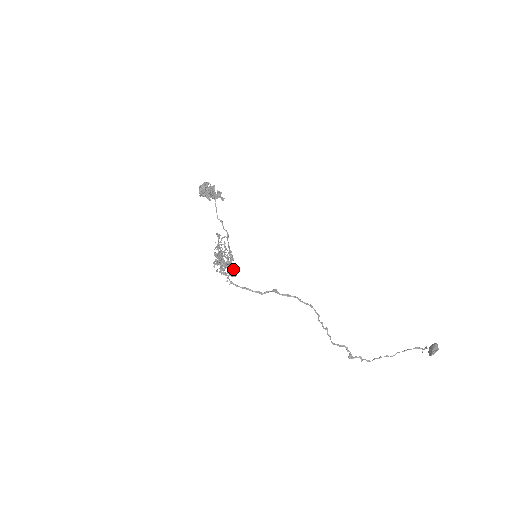
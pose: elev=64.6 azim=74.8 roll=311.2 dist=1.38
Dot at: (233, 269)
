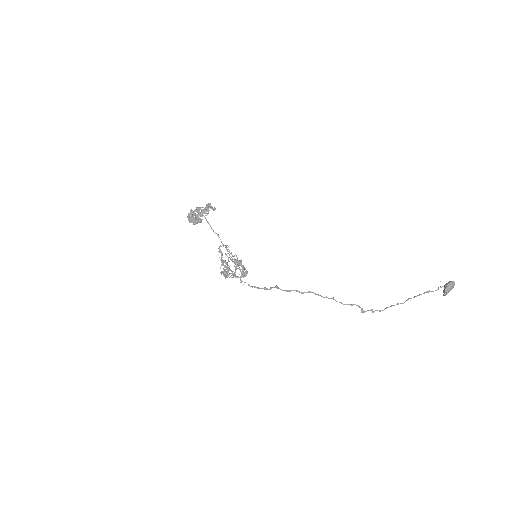
Dot at: (242, 273)
